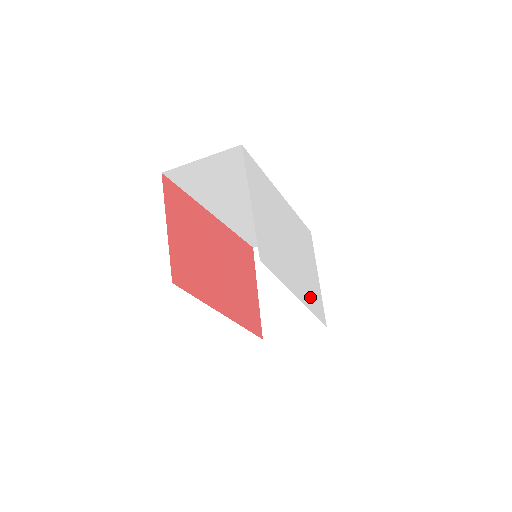
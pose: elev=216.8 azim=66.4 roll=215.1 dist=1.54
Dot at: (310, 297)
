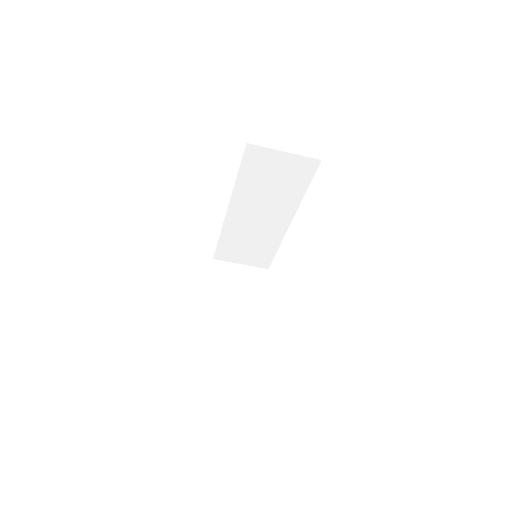
Dot at: occluded
